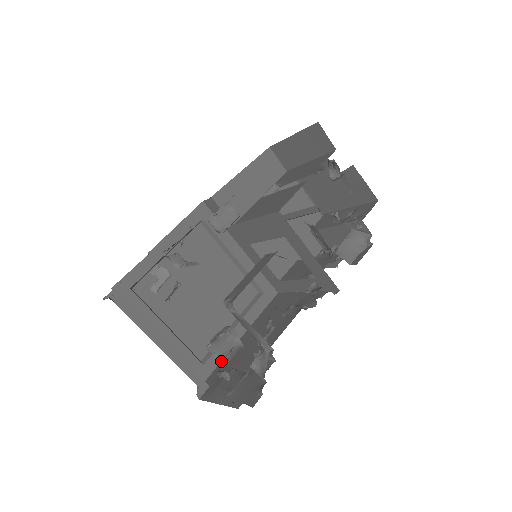
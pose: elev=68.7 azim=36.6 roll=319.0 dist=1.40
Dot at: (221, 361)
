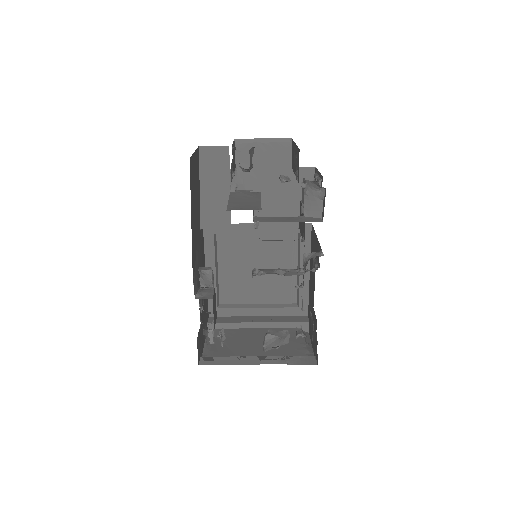
Dot at: (283, 344)
